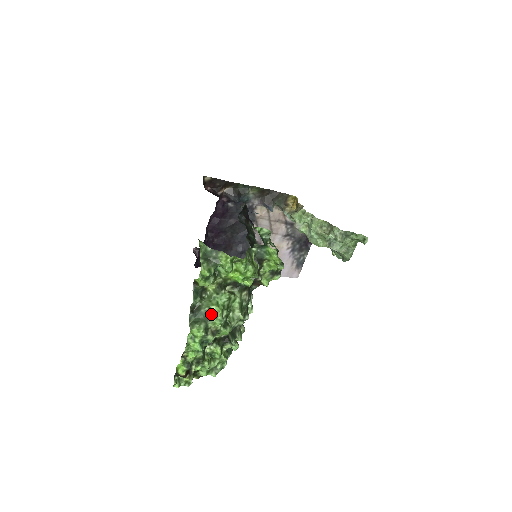
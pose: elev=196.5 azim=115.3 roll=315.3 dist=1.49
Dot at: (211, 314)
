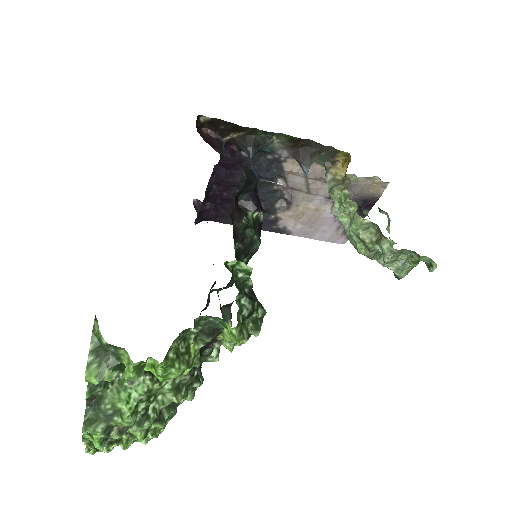
Dot at: (116, 412)
